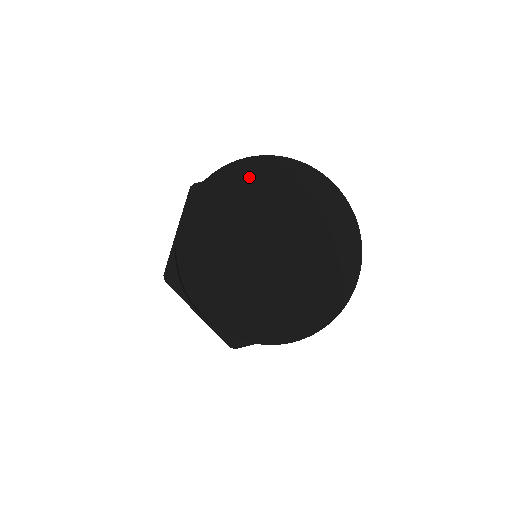
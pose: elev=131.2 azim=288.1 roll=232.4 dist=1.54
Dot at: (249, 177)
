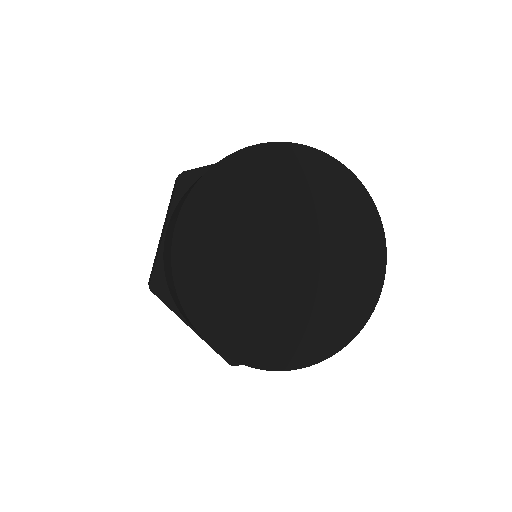
Dot at: (258, 169)
